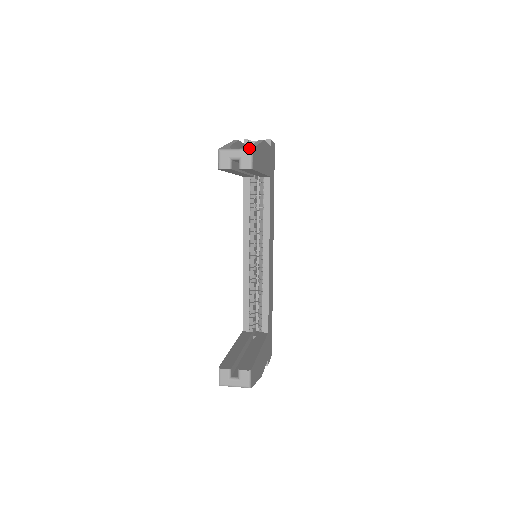
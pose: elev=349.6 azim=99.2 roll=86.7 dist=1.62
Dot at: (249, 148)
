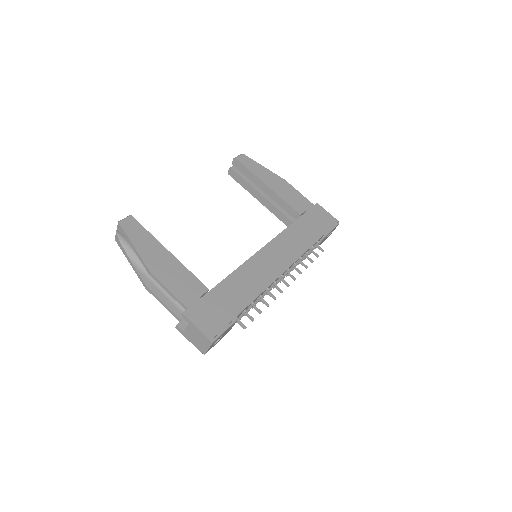
Dot at: (244, 156)
